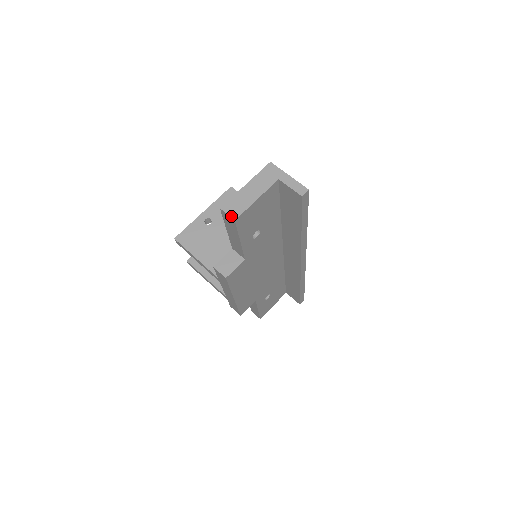
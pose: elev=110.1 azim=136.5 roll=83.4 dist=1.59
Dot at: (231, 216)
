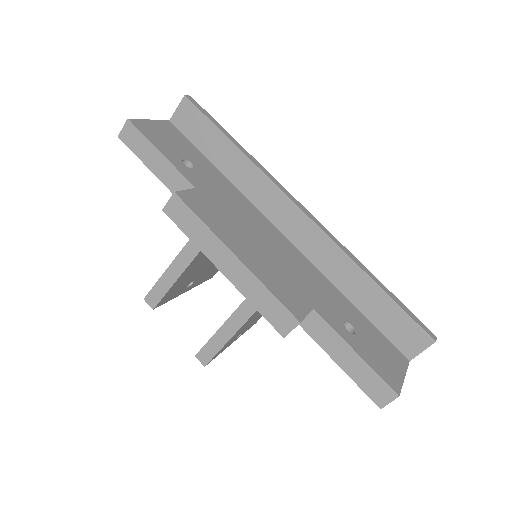
Dot at: (125, 124)
